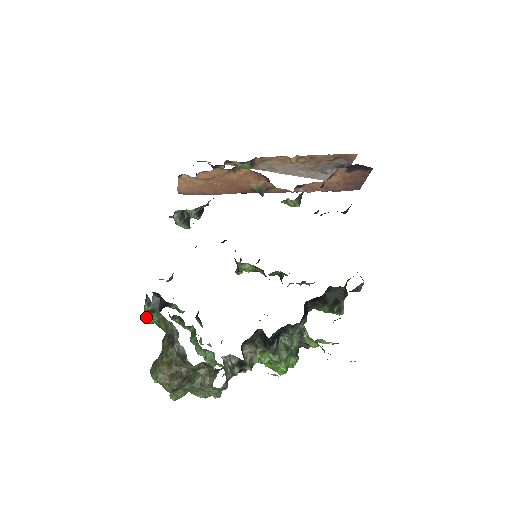
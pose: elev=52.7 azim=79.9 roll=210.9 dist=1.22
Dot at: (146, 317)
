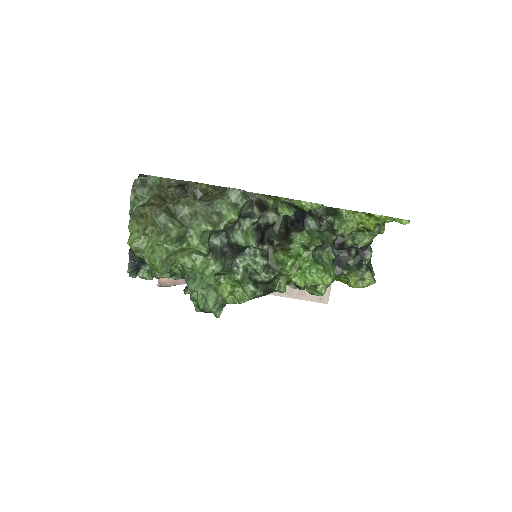
Dot at: (133, 195)
